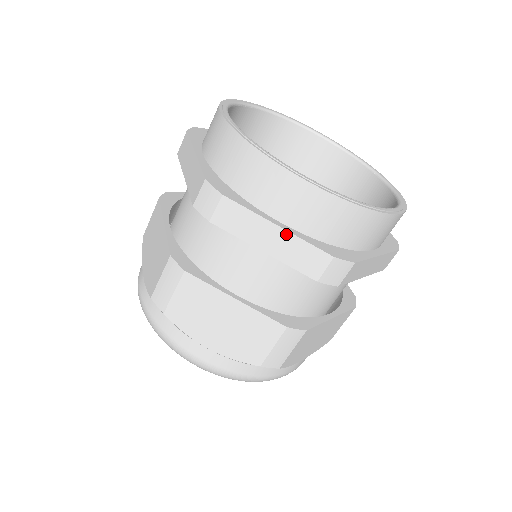
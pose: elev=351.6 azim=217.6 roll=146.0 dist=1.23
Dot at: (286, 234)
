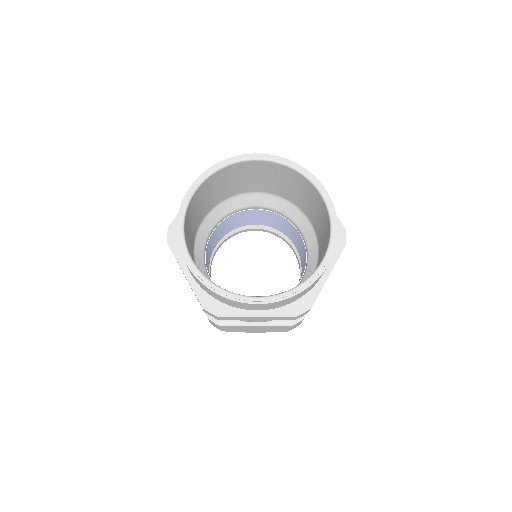
Dot at: (188, 281)
